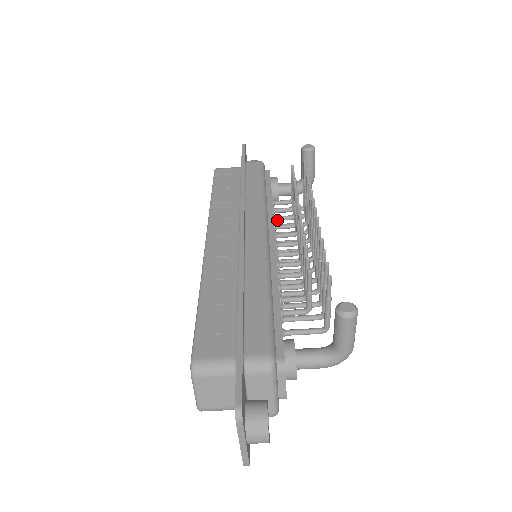
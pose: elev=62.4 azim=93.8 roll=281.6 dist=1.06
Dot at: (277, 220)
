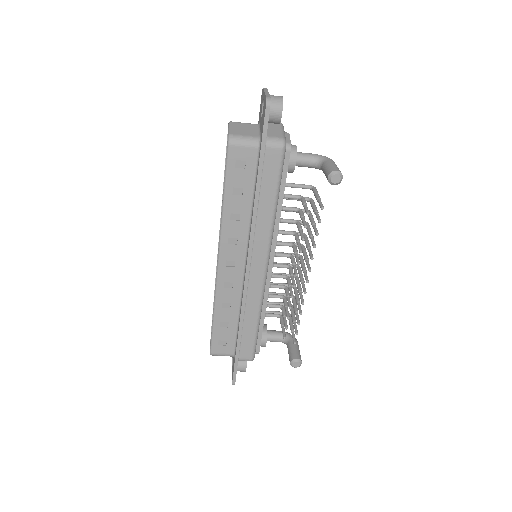
Dot at: (281, 222)
